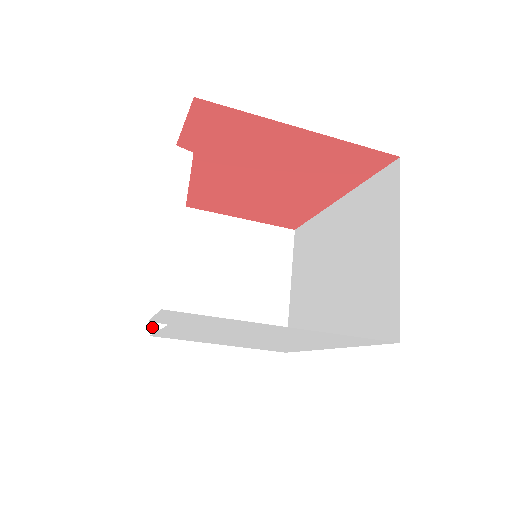
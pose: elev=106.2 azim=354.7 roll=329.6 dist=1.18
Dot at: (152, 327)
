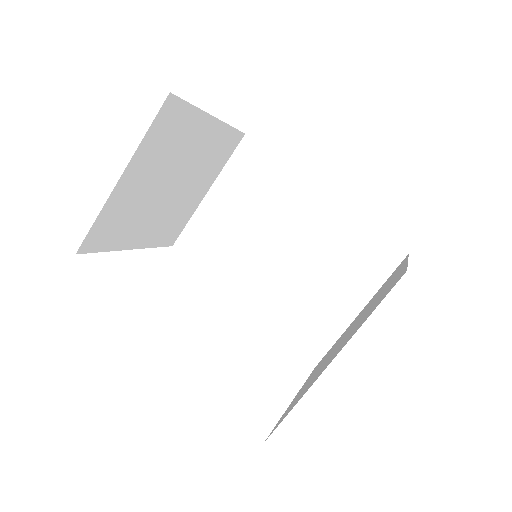
Dot at: (82, 245)
